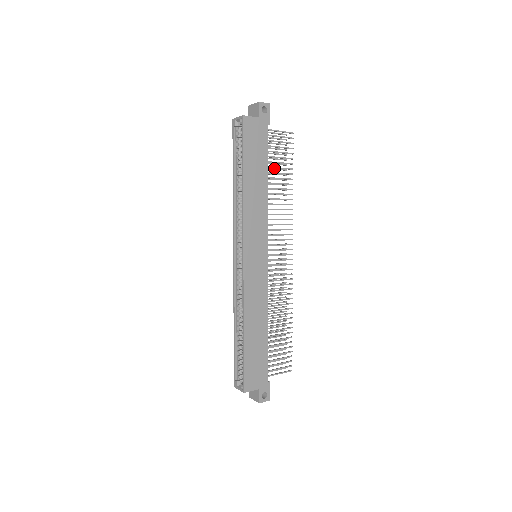
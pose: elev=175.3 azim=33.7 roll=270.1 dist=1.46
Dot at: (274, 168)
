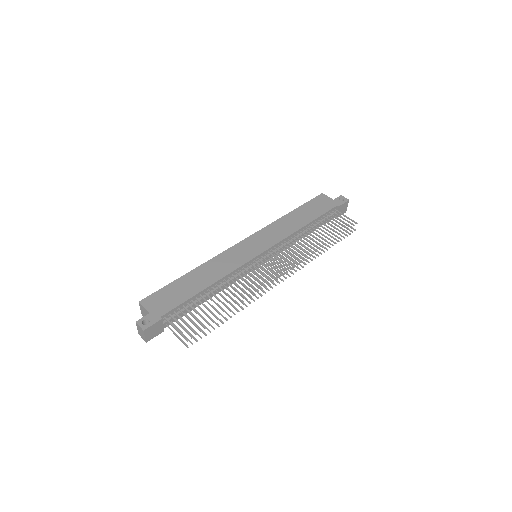
Dot at: occluded
